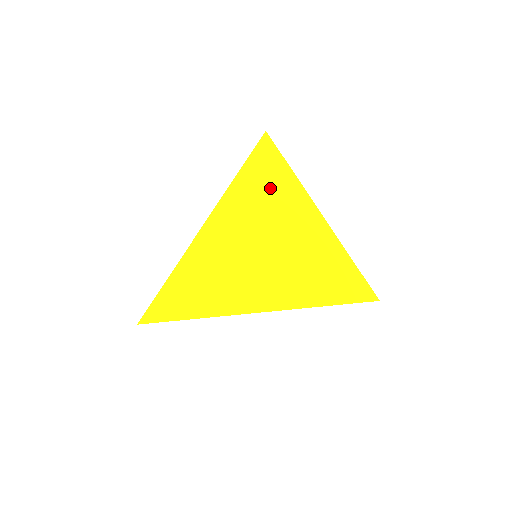
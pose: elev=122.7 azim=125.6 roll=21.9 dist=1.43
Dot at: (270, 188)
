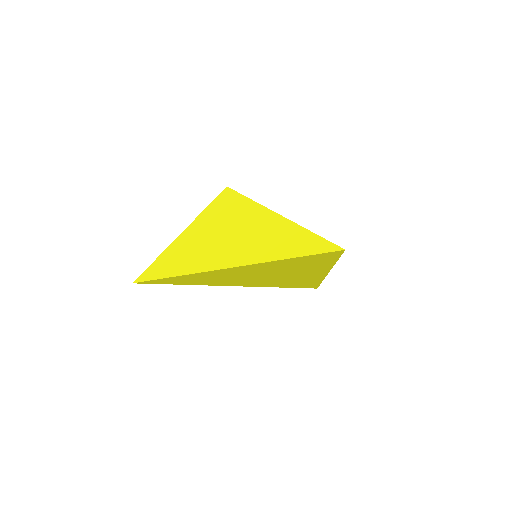
Dot at: (302, 265)
